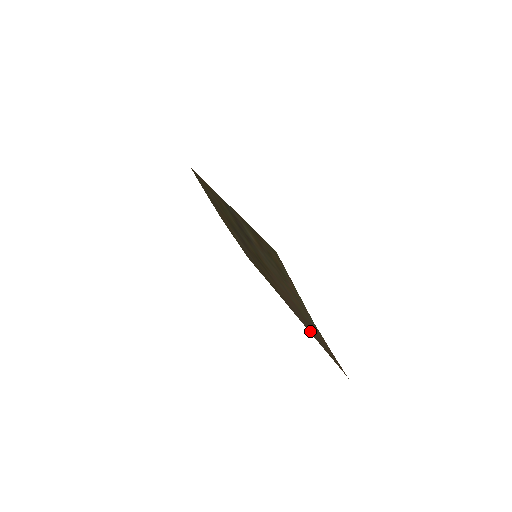
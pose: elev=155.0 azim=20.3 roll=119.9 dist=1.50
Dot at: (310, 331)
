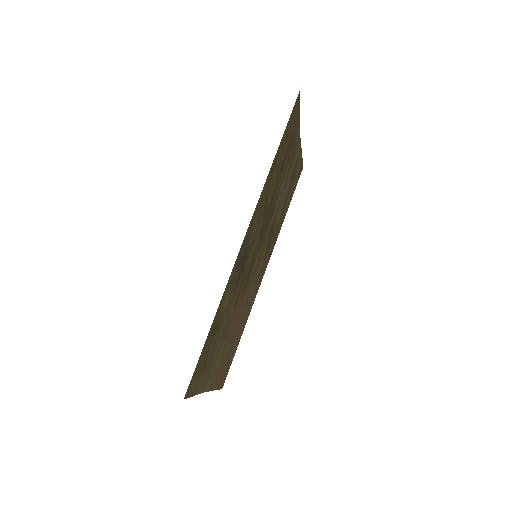
Dot at: (242, 329)
